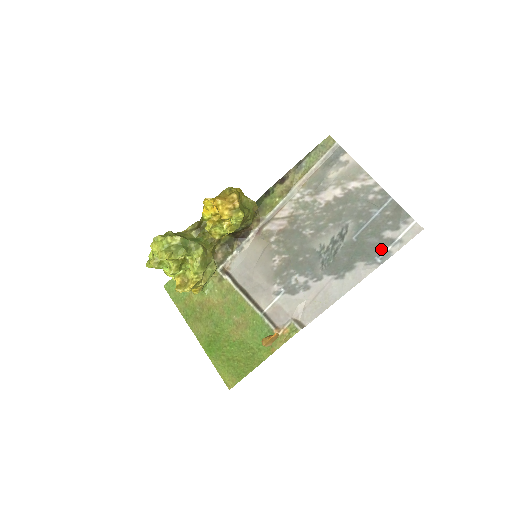
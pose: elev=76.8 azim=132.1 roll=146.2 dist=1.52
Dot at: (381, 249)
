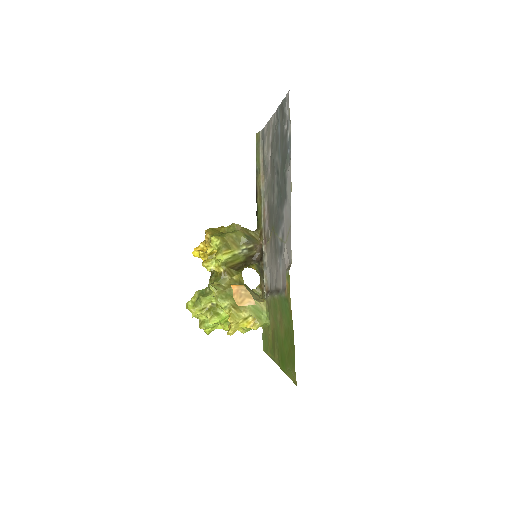
Dot at: (287, 142)
